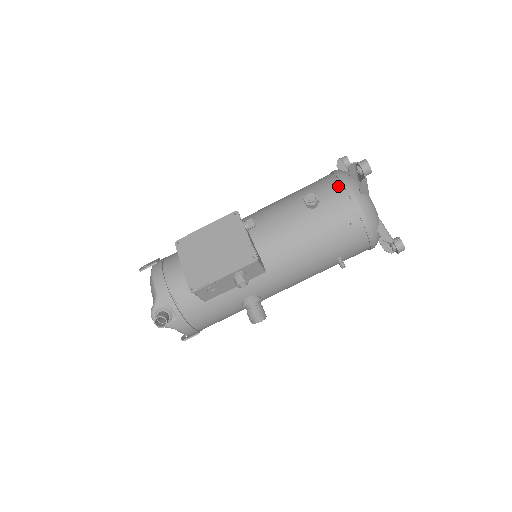
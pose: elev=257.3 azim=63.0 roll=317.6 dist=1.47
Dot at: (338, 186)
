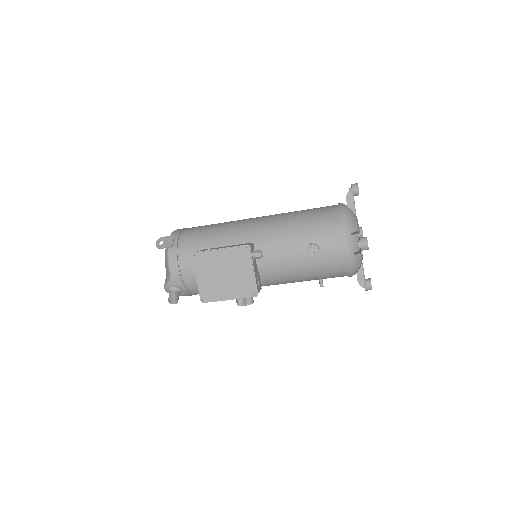
Dot at: (339, 241)
